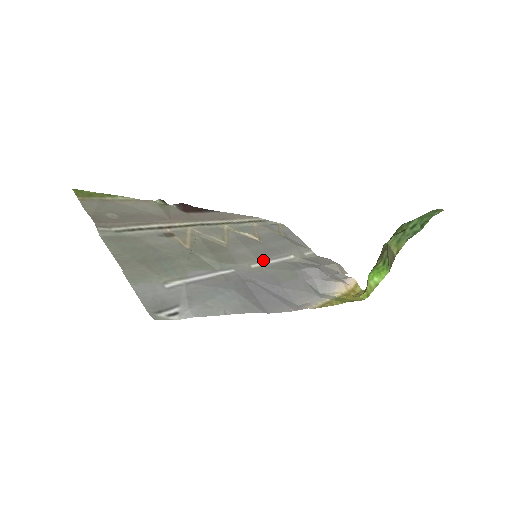
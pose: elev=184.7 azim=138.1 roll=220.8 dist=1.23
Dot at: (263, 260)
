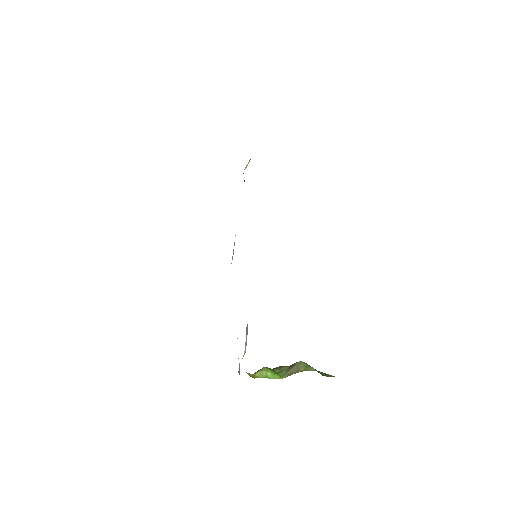
Dot at: occluded
